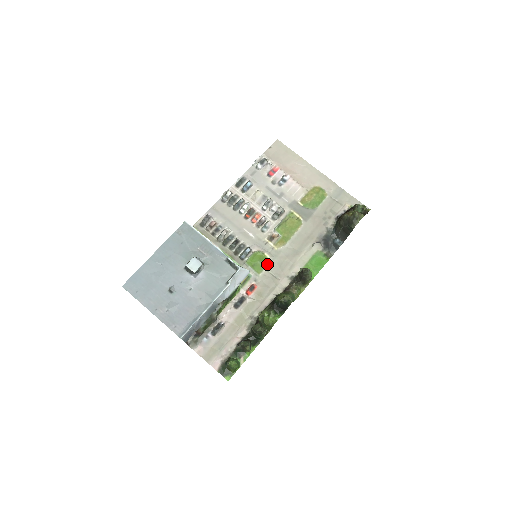
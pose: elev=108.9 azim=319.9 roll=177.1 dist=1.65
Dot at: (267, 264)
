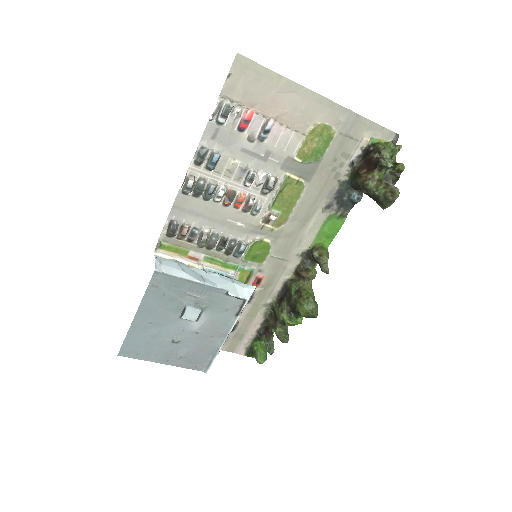
Dot at: (269, 250)
